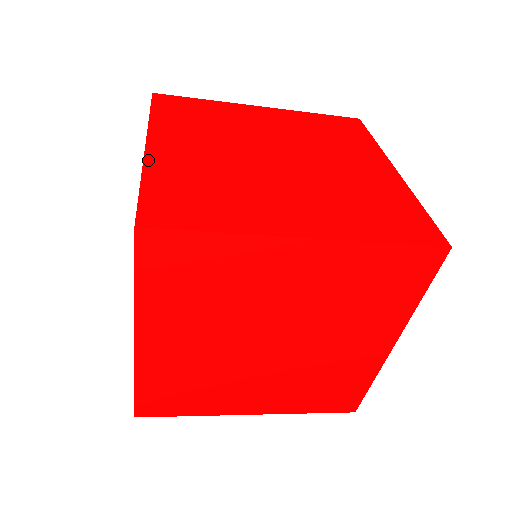
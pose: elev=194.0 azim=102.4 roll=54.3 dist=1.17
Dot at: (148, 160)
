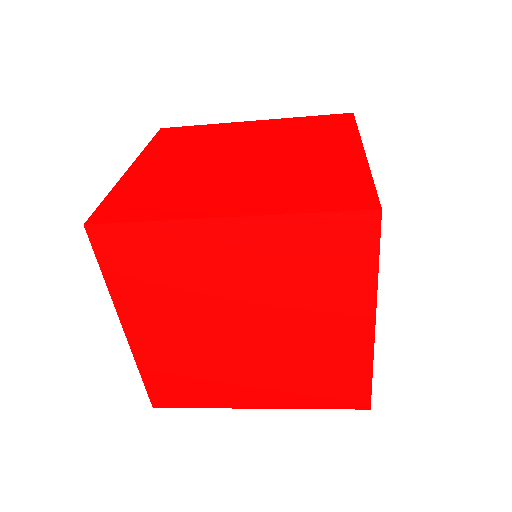
Dot at: (125, 177)
